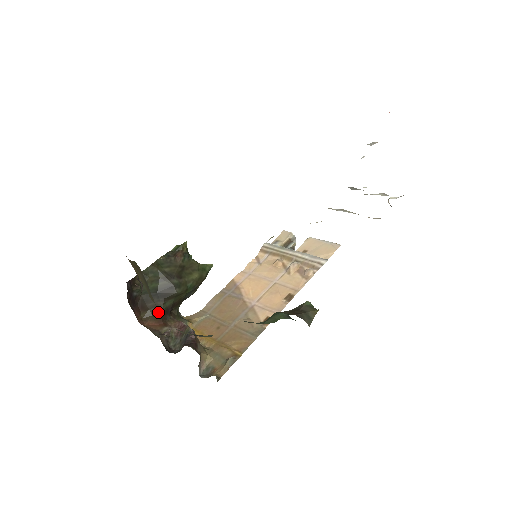
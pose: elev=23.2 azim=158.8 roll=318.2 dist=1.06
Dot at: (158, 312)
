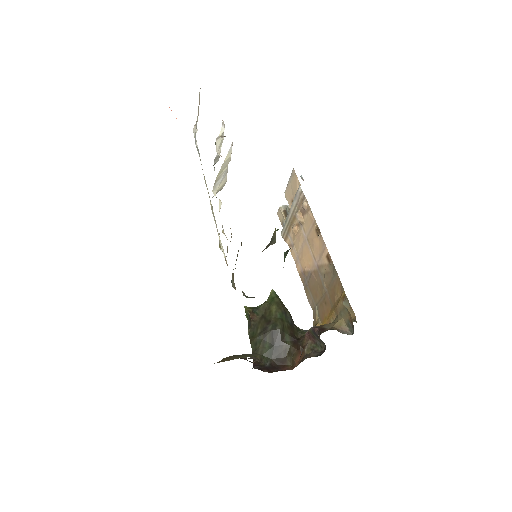
Dot at: (291, 350)
